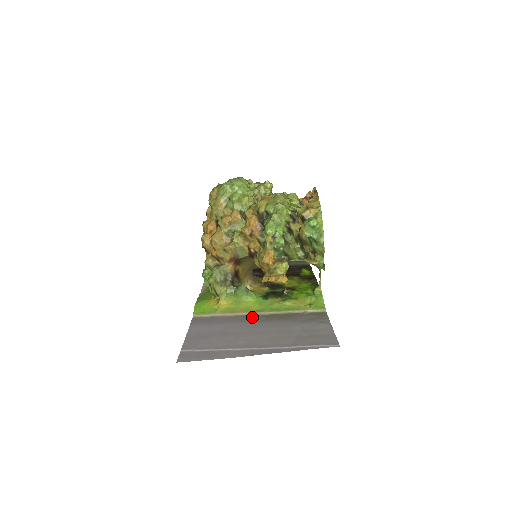
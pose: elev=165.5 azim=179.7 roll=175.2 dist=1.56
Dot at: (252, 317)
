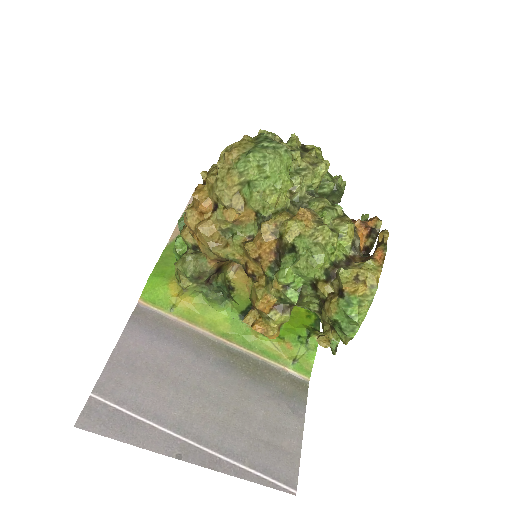
Dot at: (213, 347)
